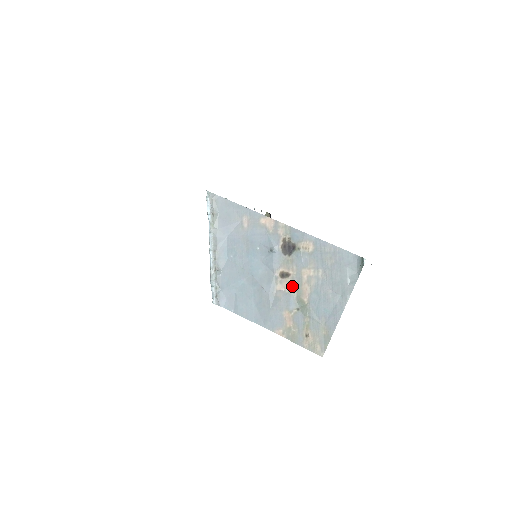
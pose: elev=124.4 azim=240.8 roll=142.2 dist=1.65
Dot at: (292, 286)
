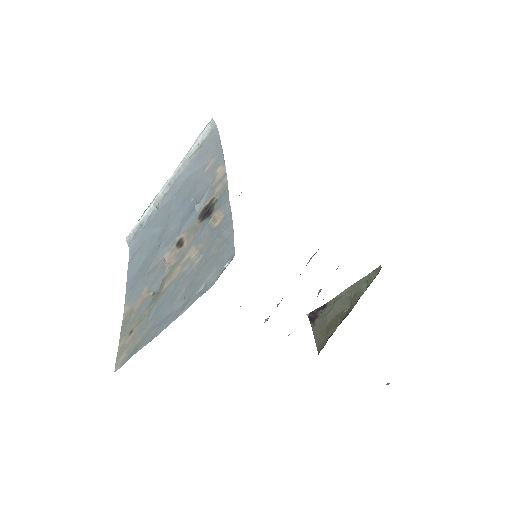
Dot at: (173, 261)
